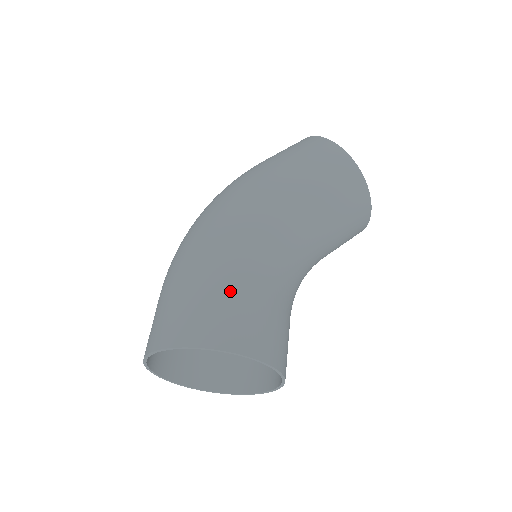
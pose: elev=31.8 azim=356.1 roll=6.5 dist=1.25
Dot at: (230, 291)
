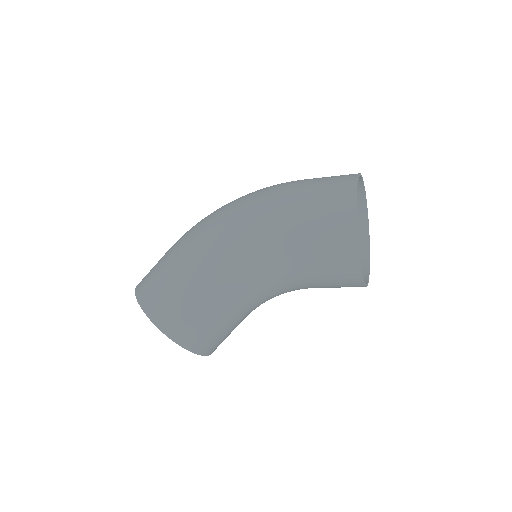
Dot at: (180, 287)
